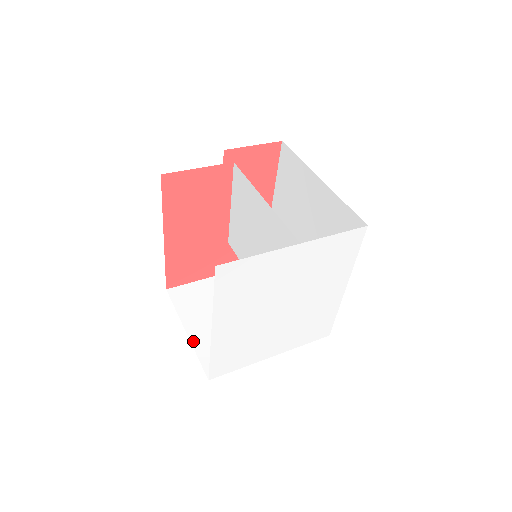
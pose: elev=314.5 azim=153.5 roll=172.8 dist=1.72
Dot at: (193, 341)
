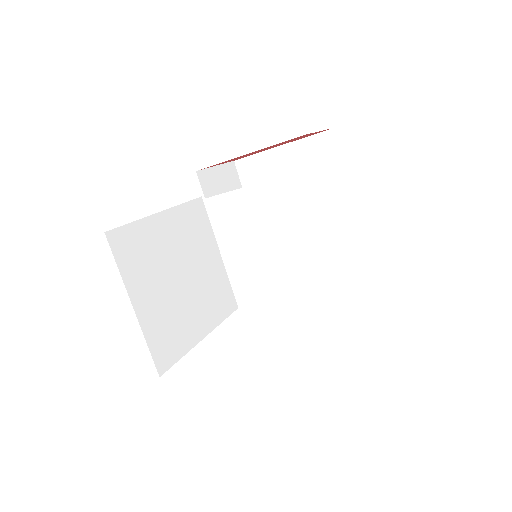
Dot at: (142, 323)
